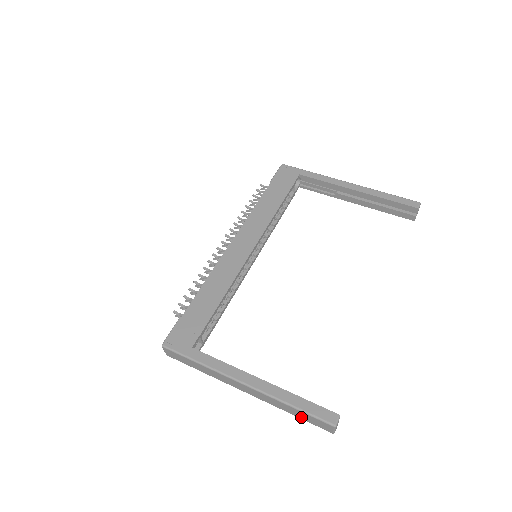
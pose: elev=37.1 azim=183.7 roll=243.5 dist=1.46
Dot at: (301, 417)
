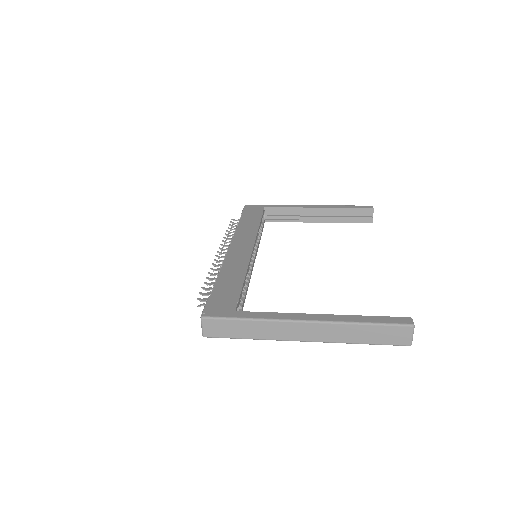
Dot at: (374, 340)
